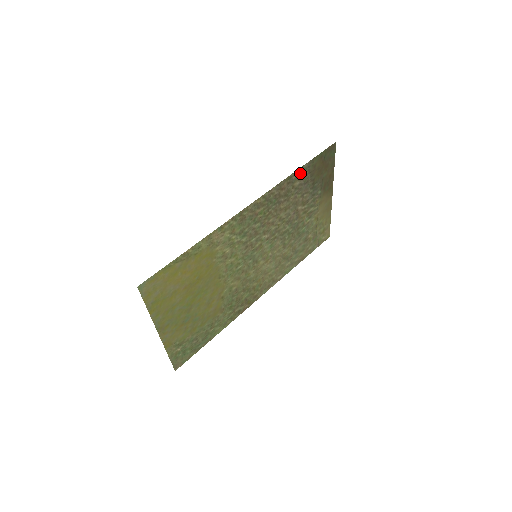
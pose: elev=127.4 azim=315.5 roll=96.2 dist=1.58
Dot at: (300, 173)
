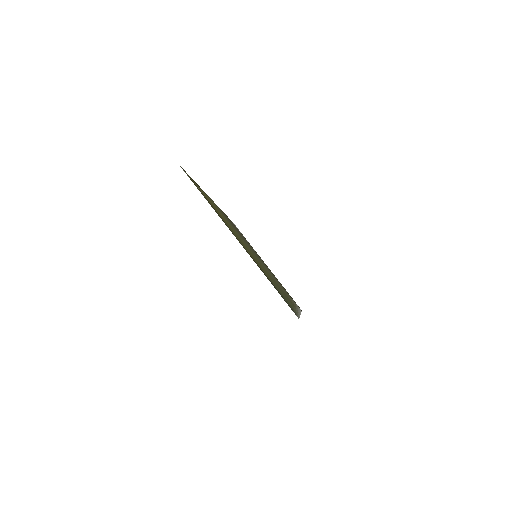
Dot at: (229, 219)
